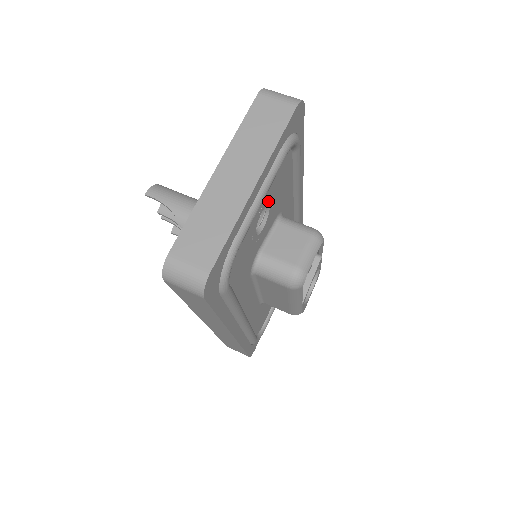
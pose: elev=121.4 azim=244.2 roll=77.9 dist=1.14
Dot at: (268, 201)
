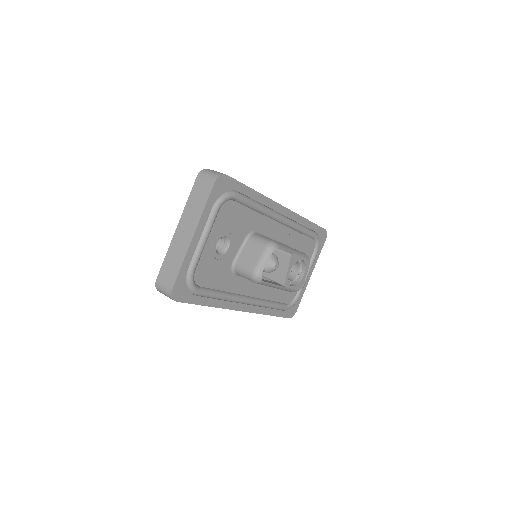
Dot at: (221, 235)
